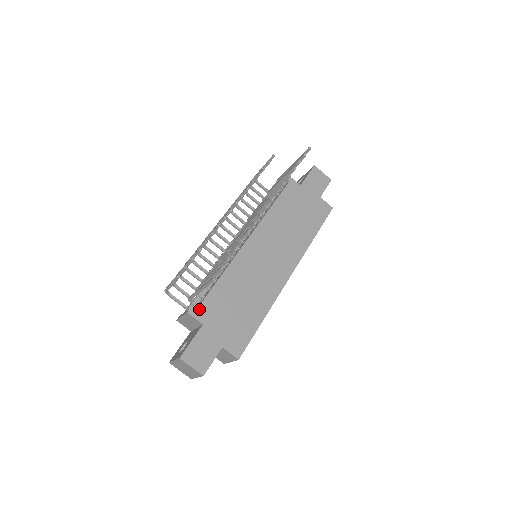
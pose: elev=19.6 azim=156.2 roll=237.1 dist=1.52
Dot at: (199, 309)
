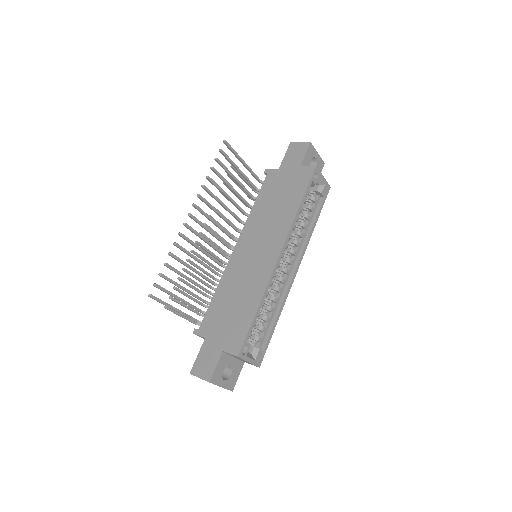
Dot at: (201, 326)
